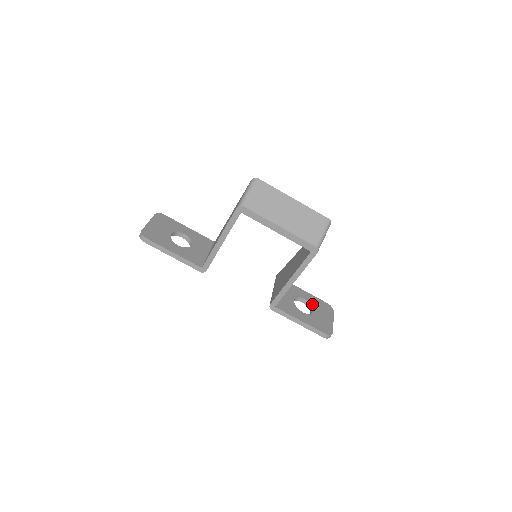
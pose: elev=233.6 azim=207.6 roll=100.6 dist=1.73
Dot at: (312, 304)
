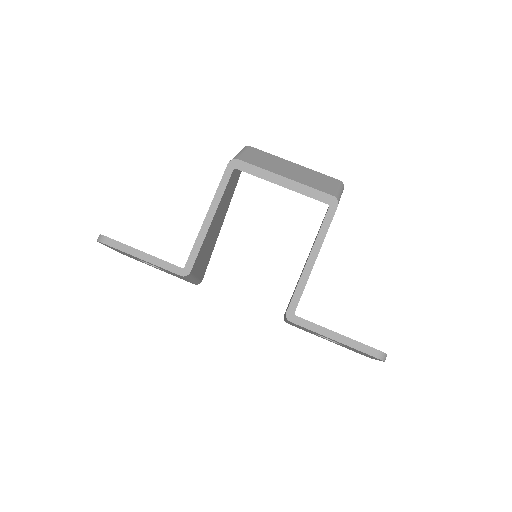
Dot at: occluded
